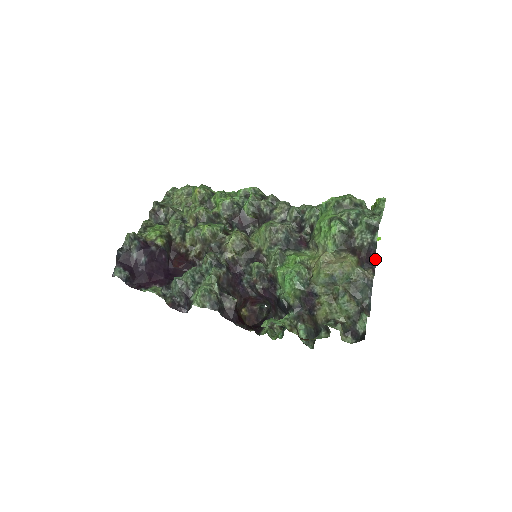
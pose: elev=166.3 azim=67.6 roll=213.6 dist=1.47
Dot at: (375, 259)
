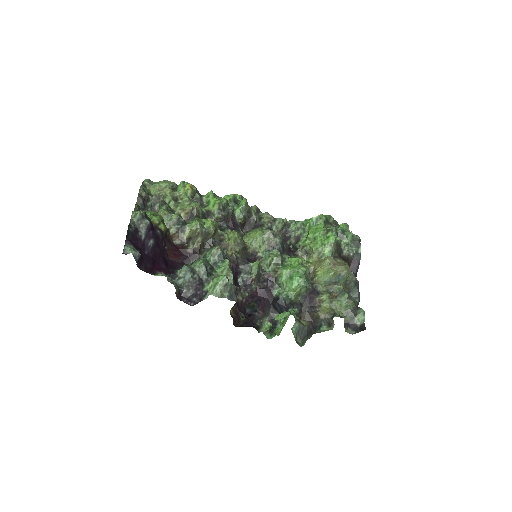
Dot at: (358, 267)
